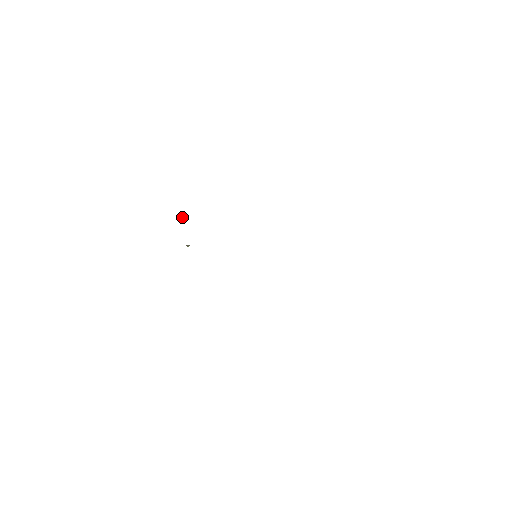
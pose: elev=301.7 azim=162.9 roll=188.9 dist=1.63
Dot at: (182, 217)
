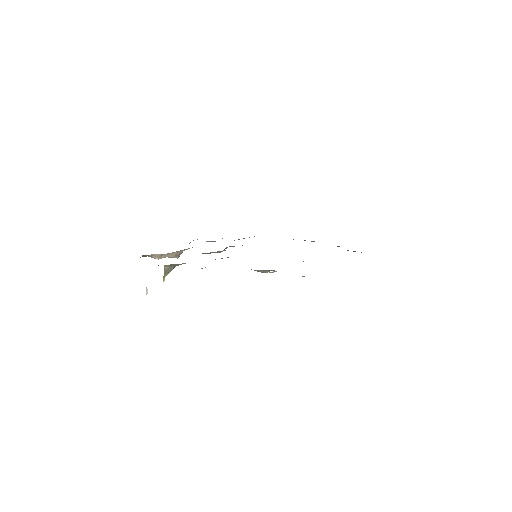
Dot at: occluded
